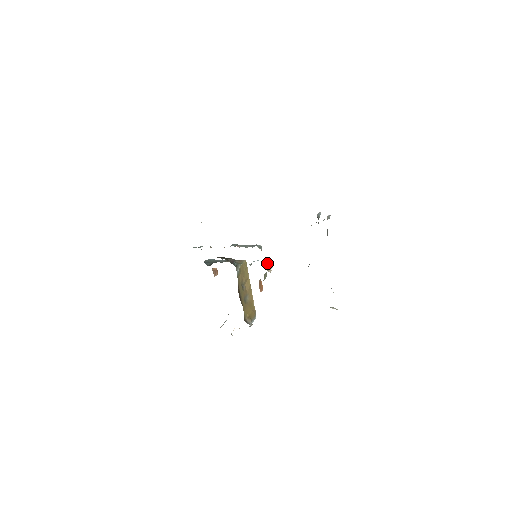
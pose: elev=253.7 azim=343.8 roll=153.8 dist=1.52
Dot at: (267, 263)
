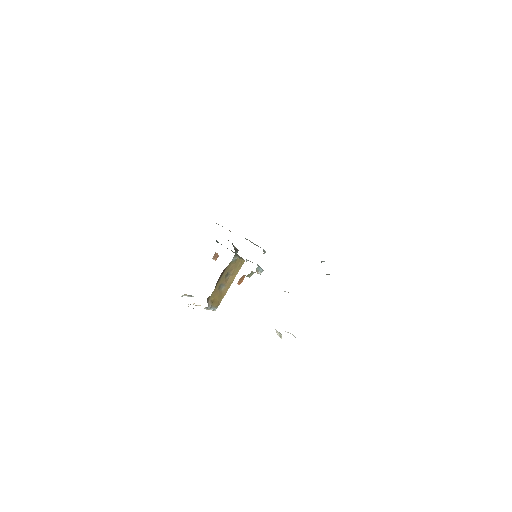
Dot at: occluded
